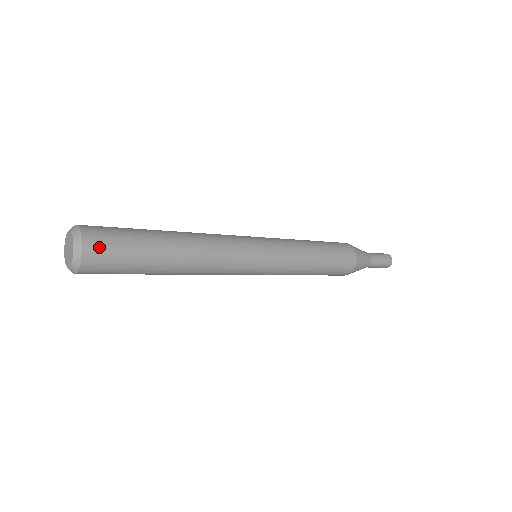
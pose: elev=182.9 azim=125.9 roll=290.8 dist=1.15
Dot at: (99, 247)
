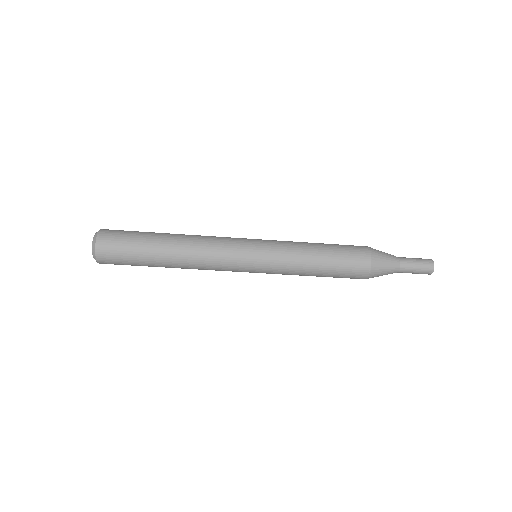
Dot at: (109, 234)
